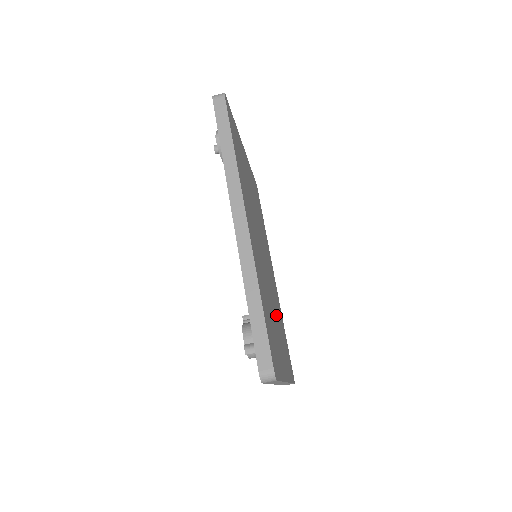
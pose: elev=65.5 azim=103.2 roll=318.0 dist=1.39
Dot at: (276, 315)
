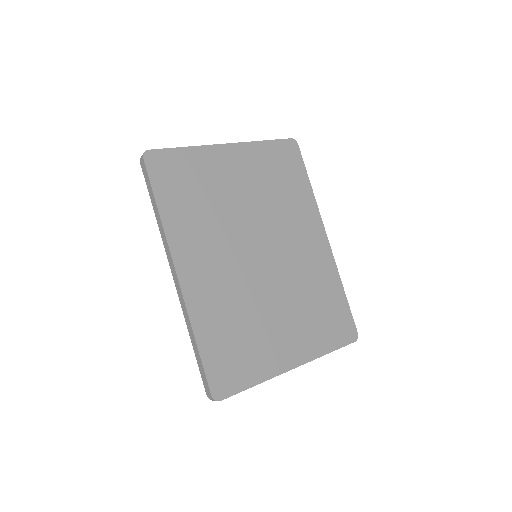
Dot at: (289, 304)
